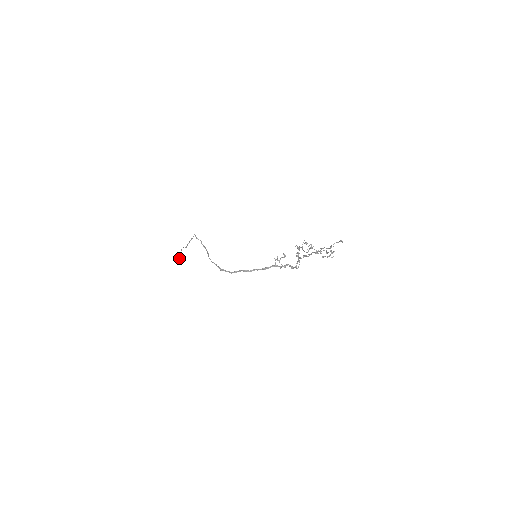
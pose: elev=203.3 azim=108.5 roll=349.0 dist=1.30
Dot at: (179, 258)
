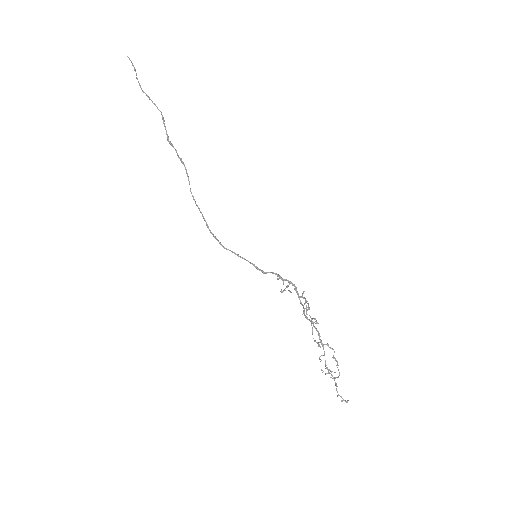
Dot at: occluded
